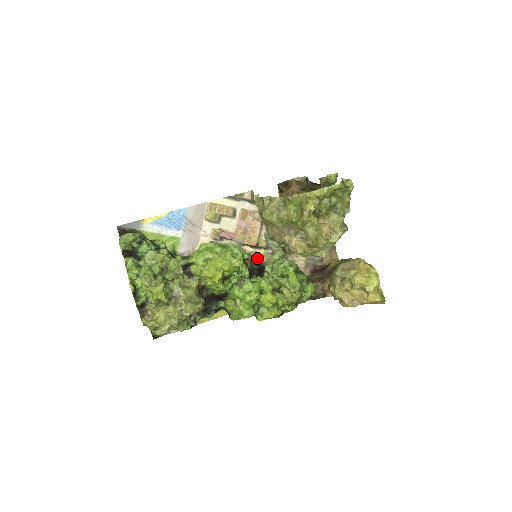
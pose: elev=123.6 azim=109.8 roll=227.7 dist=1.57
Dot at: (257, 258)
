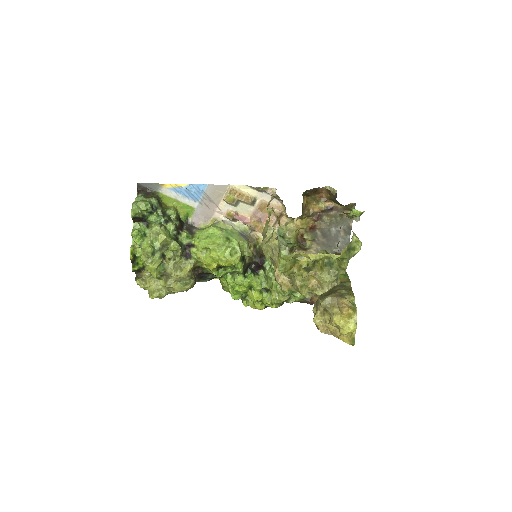
Dot at: occluded
